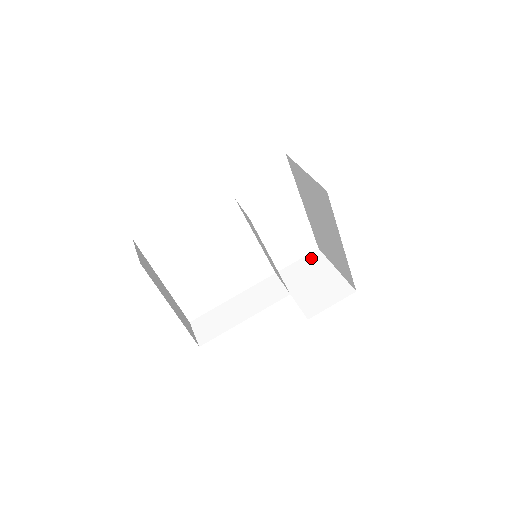
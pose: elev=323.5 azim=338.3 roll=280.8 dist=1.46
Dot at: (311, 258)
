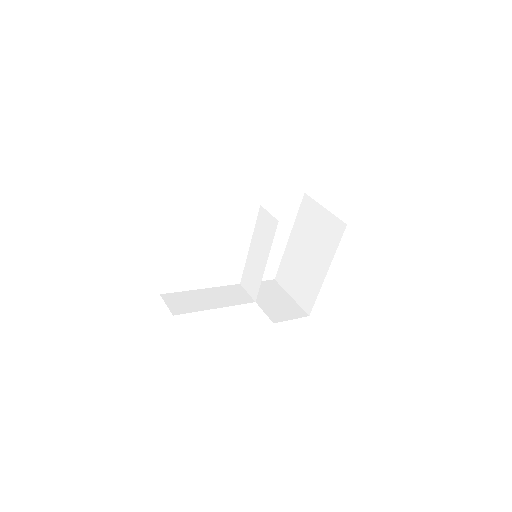
Dot at: (270, 283)
